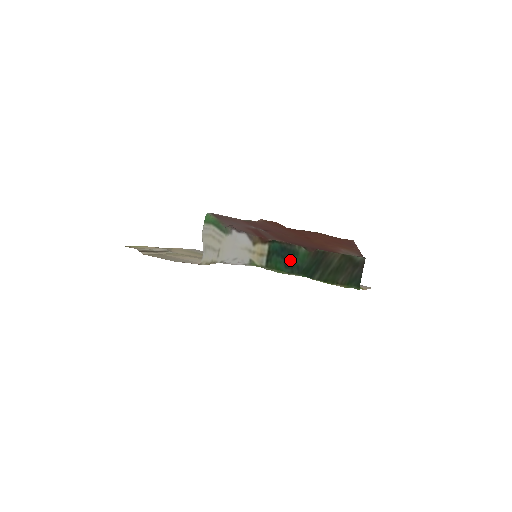
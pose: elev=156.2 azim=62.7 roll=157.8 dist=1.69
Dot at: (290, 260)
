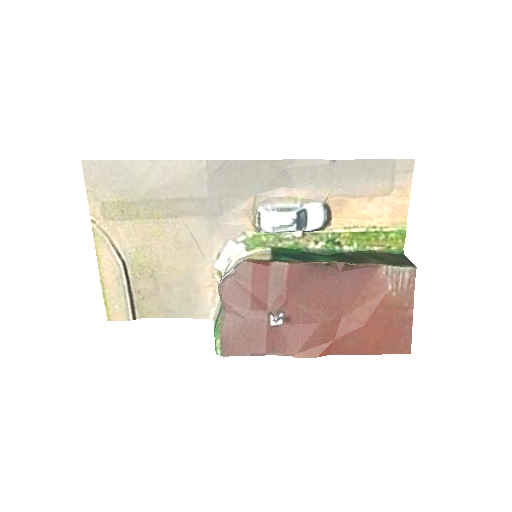
Dot at: (308, 257)
